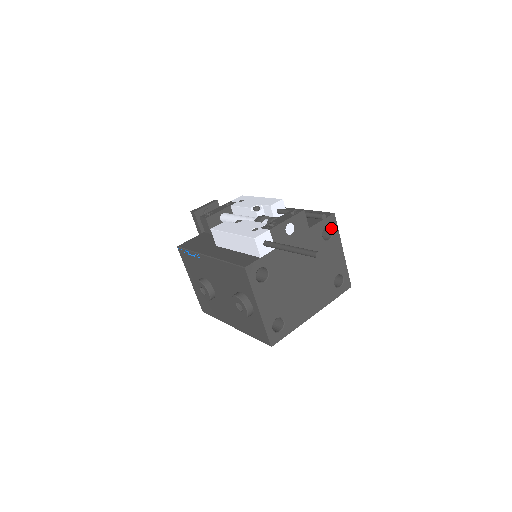
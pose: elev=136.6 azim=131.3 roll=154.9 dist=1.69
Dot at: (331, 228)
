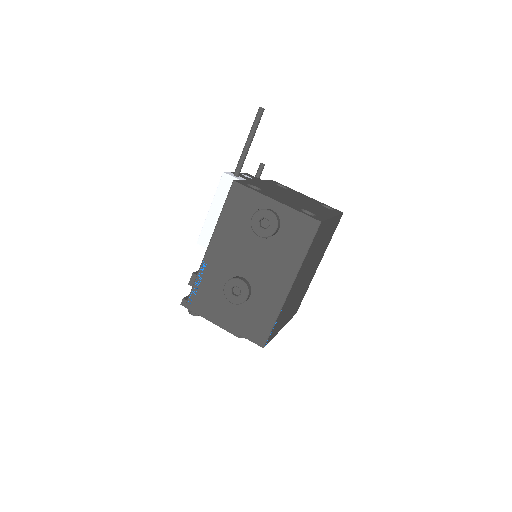
Dot at: (281, 186)
